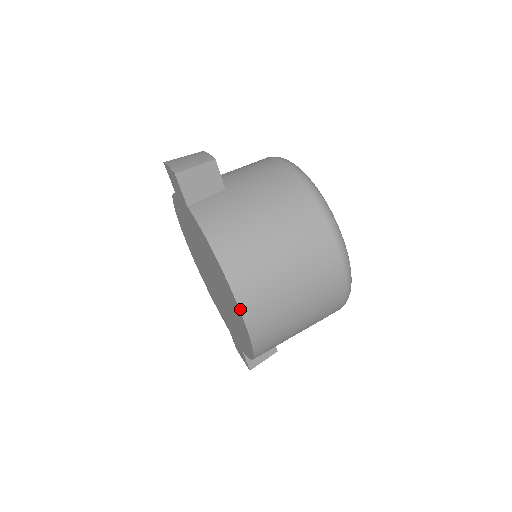
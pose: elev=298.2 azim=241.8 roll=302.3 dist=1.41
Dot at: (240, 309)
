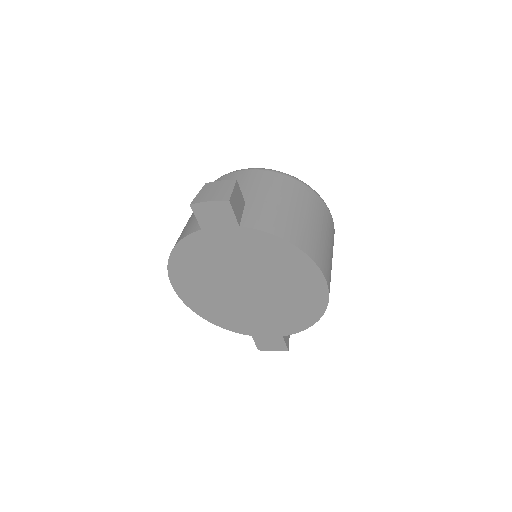
Dot at: (323, 275)
